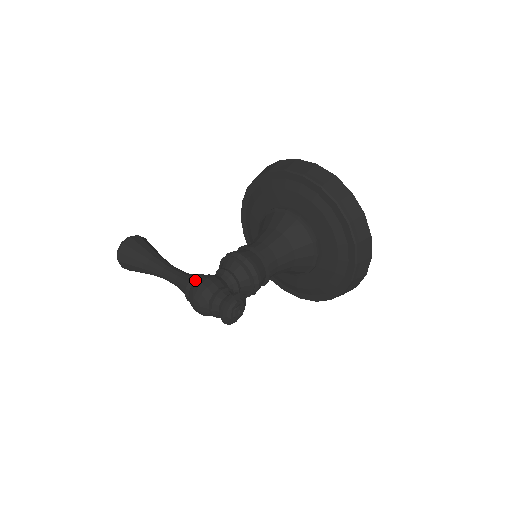
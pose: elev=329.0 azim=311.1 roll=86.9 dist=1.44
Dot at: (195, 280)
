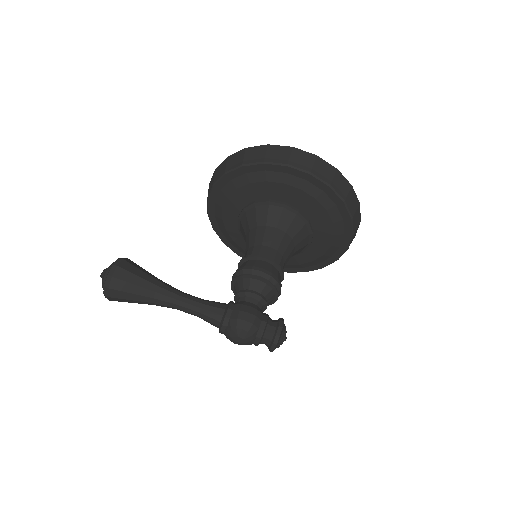
Dot at: (231, 315)
